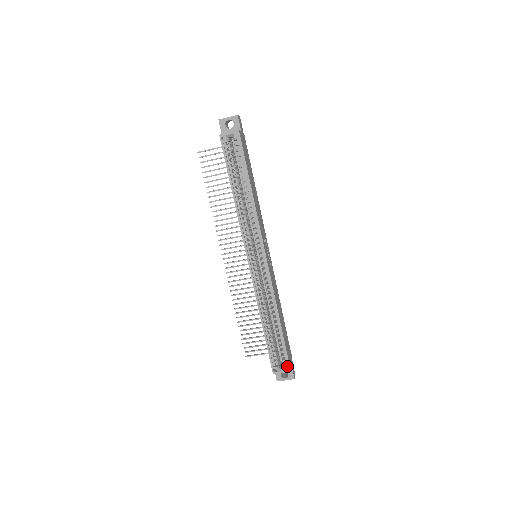
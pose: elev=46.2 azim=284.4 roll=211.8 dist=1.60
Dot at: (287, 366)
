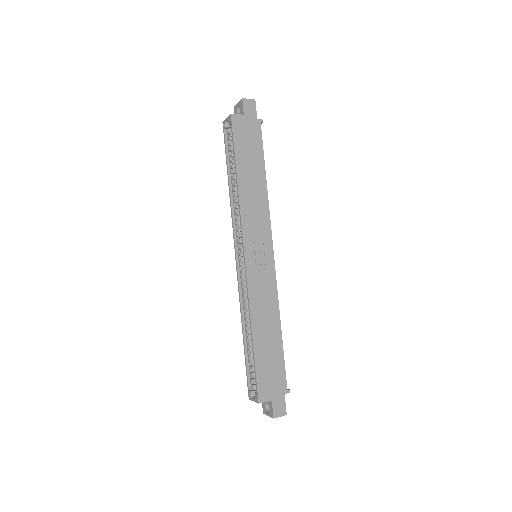
Dot at: (256, 394)
